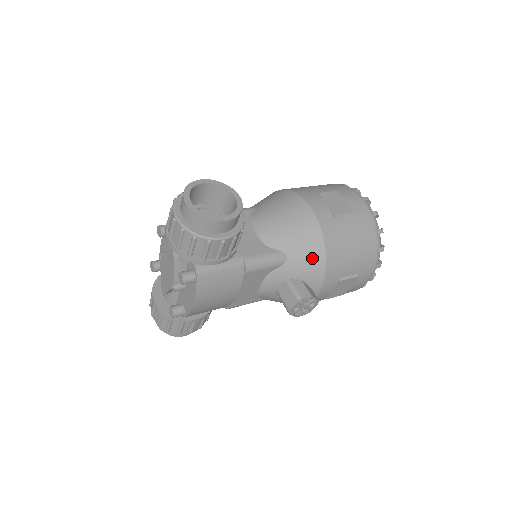
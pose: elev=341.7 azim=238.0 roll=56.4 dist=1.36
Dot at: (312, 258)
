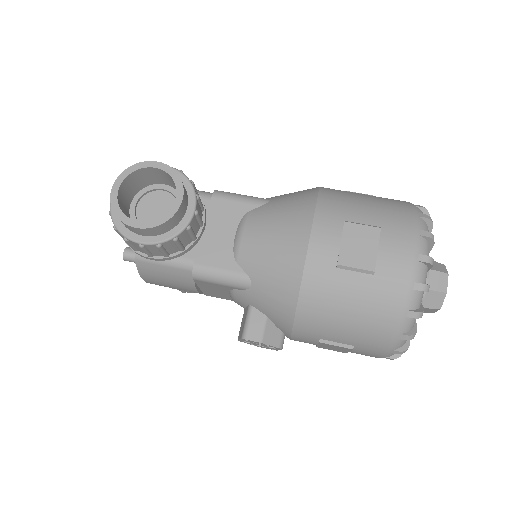
Dot at: (279, 302)
